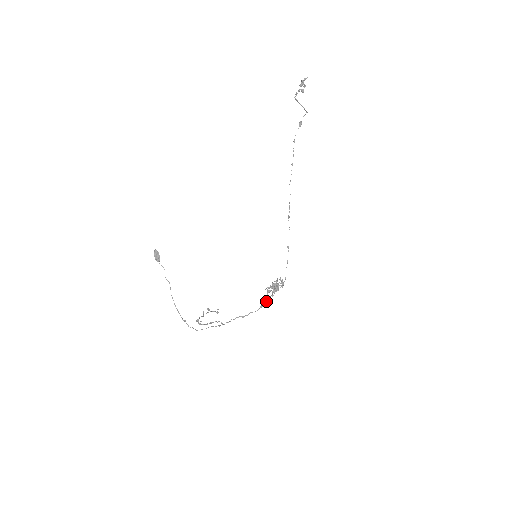
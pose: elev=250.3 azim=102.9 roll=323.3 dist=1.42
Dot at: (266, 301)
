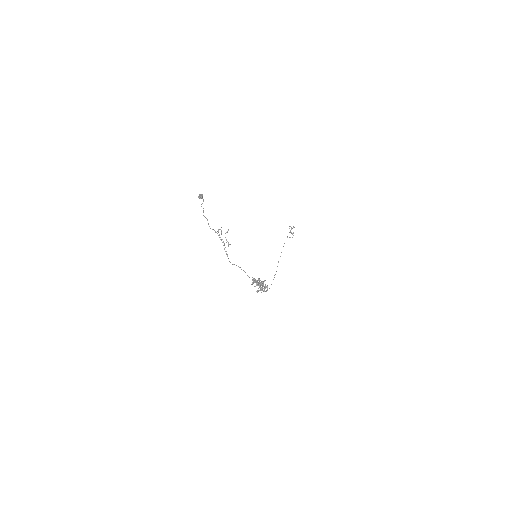
Dot at: (256, 282)
